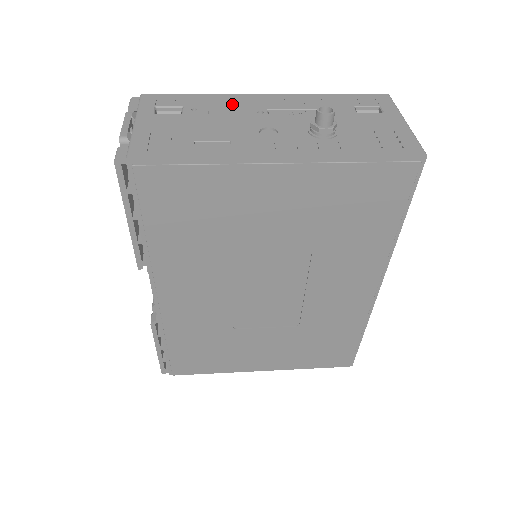
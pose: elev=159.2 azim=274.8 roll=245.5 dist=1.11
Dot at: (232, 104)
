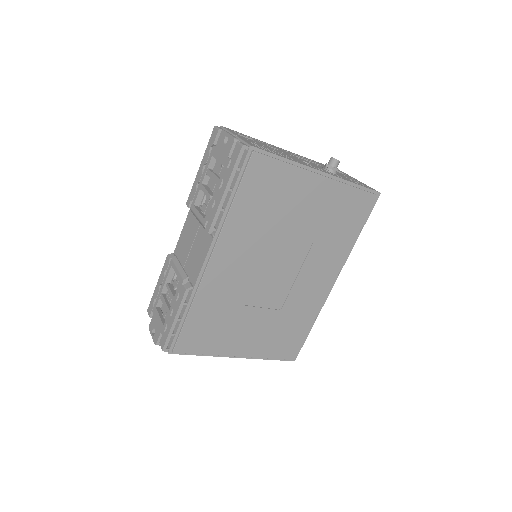
Dot at: (275, 147)
